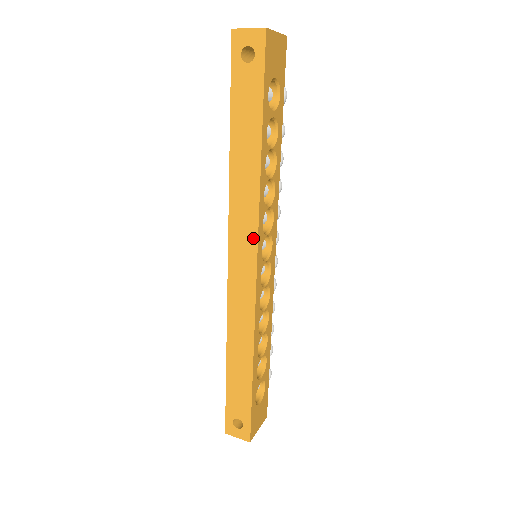
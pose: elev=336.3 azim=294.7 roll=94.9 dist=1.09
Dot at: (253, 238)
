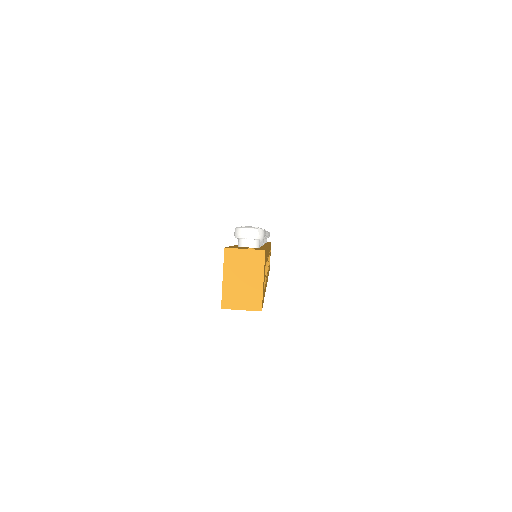
Dot at: occluded
